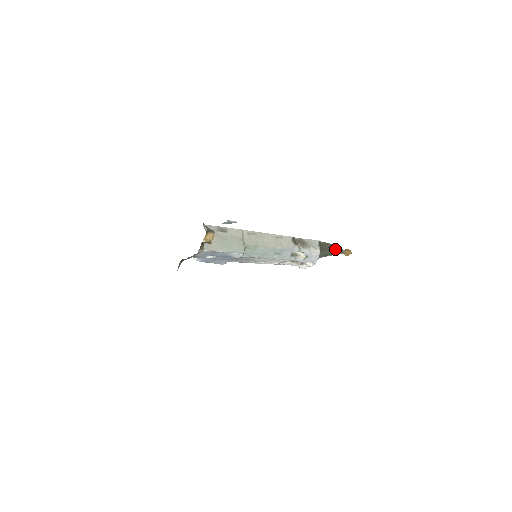
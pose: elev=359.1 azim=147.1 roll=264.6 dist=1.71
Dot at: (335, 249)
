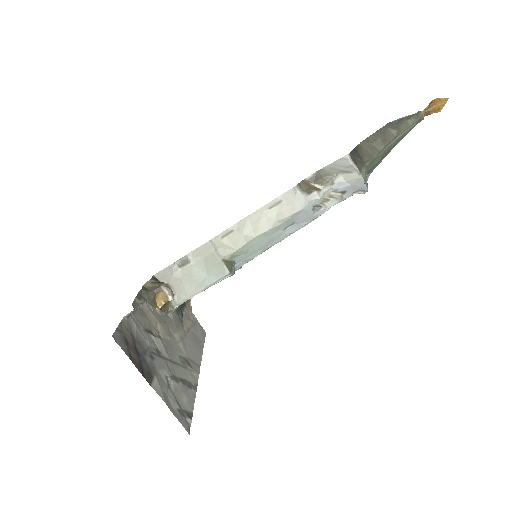
Dot at: (402, 126)
